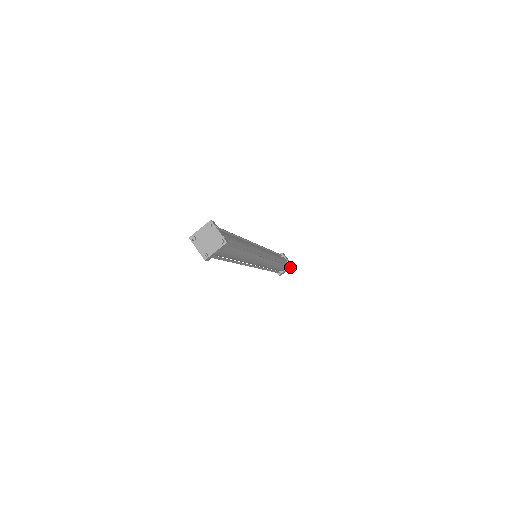
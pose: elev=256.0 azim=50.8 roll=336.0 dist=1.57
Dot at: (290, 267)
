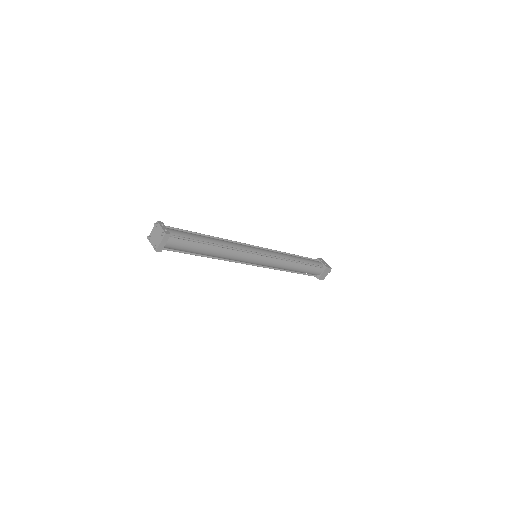
Dot at: (328, 270)
